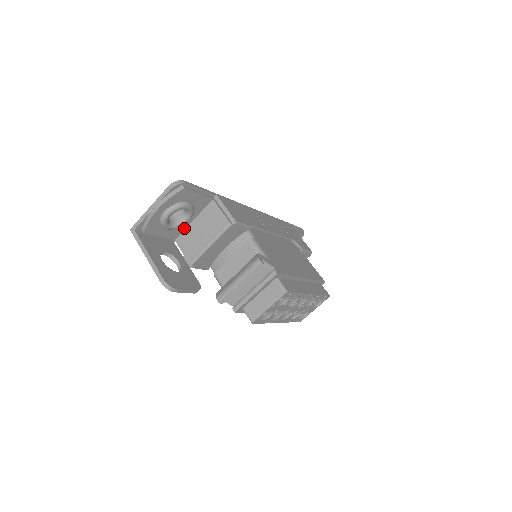
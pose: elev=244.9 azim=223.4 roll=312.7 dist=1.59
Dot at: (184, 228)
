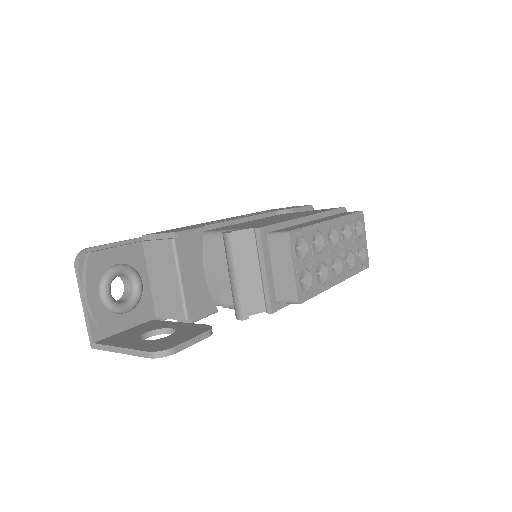
Dot at: (150, 297)
